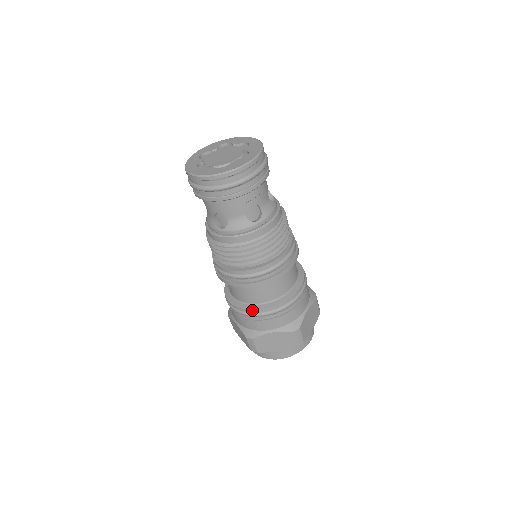
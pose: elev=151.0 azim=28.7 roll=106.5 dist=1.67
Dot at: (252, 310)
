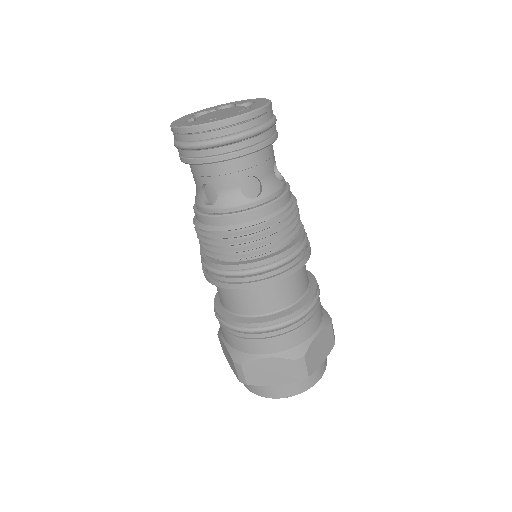
Dot at: (298, 310)
